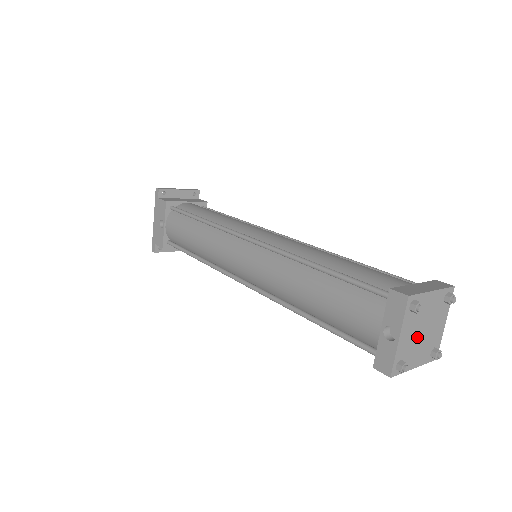
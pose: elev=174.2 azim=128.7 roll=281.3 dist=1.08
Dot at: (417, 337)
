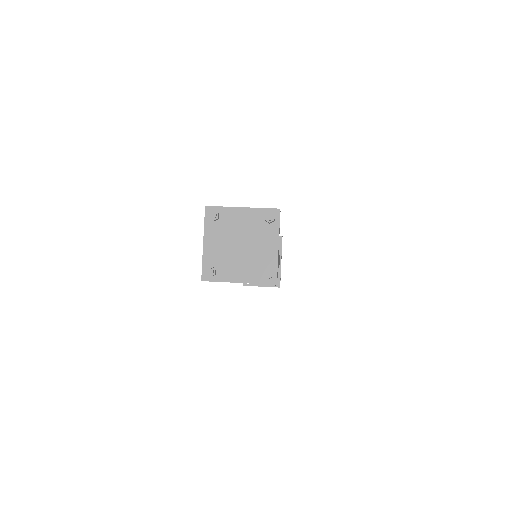
Dot at: (232, 250)
